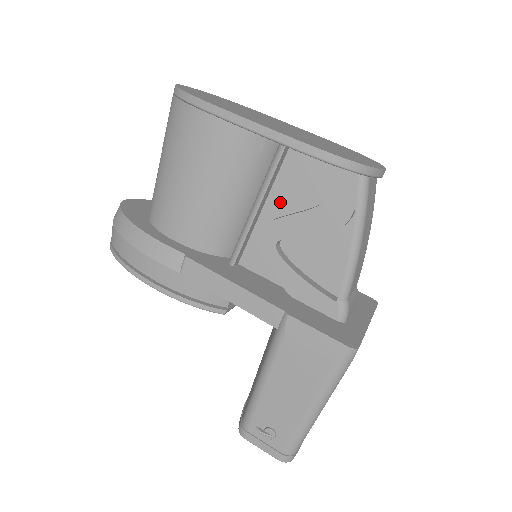
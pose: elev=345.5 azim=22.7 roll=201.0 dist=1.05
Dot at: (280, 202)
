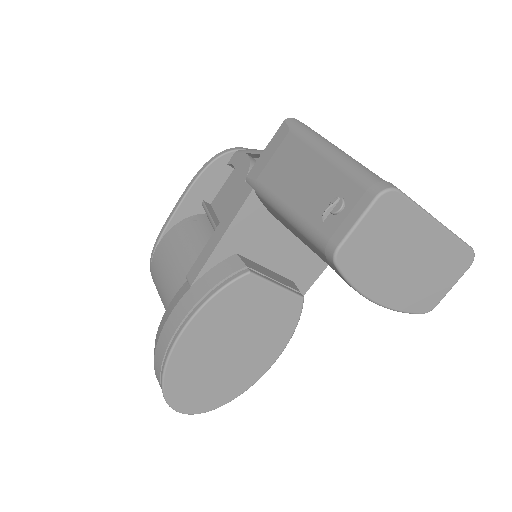
Dot at: occluded
